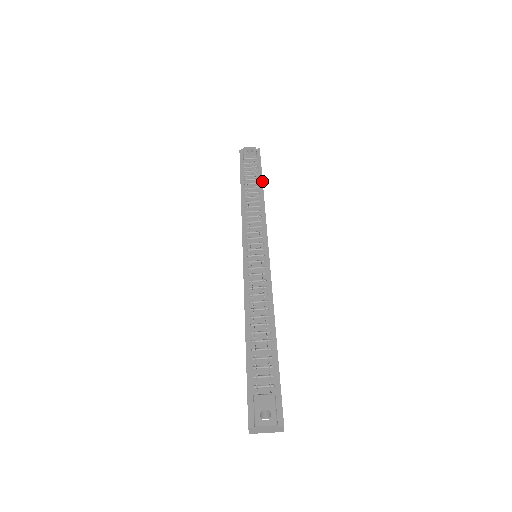
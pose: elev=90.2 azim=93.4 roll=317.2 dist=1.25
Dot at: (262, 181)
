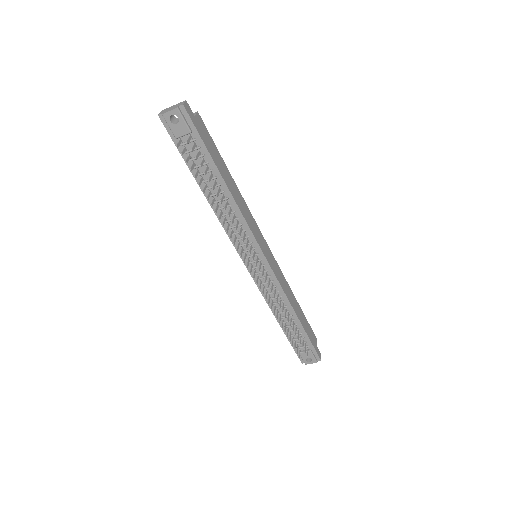
Dot at: (218, 172)
